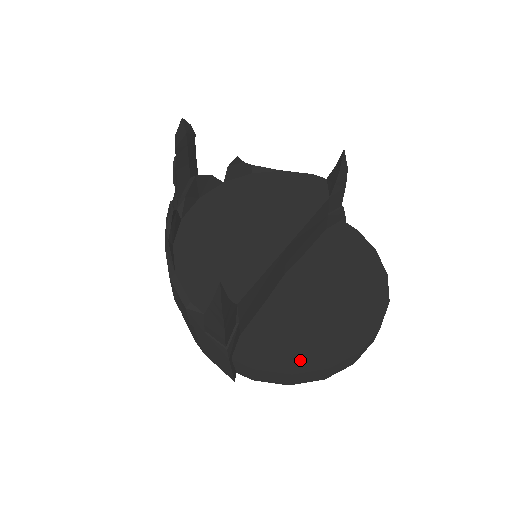
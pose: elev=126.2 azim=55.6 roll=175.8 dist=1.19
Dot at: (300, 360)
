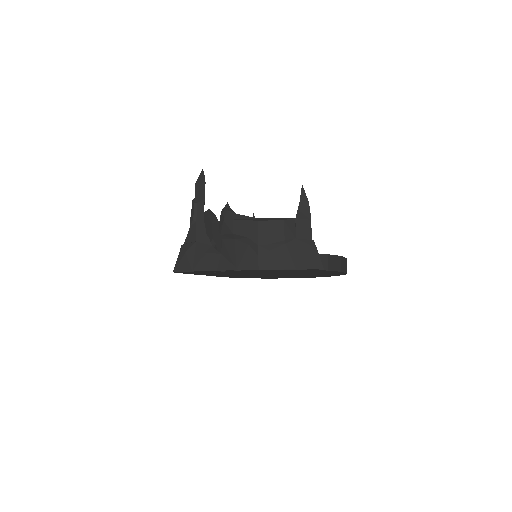
Dot at: occluded
